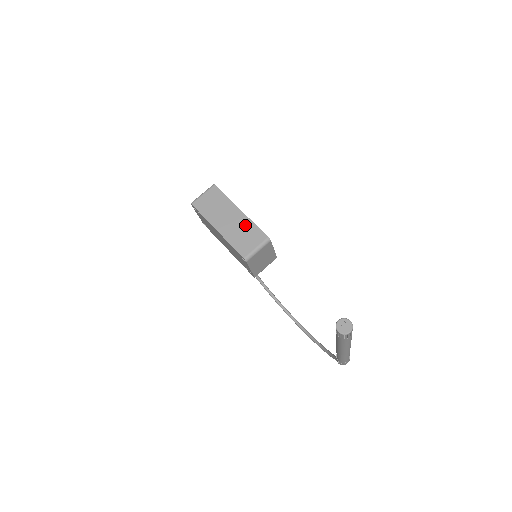
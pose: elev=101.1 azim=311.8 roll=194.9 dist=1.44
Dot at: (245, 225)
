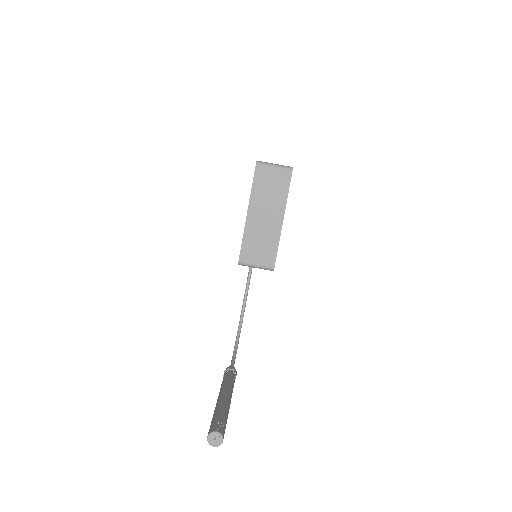
Dot at: (271, 237)
